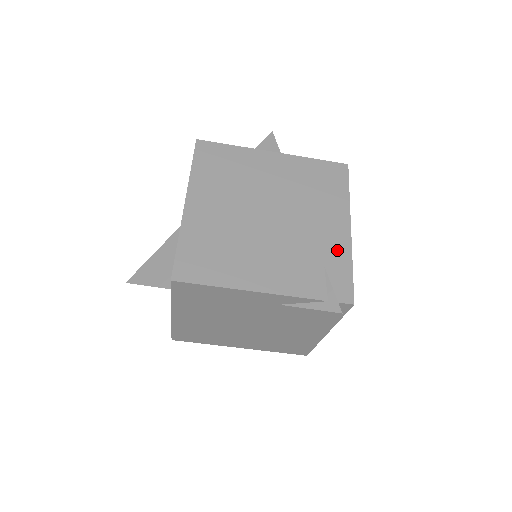
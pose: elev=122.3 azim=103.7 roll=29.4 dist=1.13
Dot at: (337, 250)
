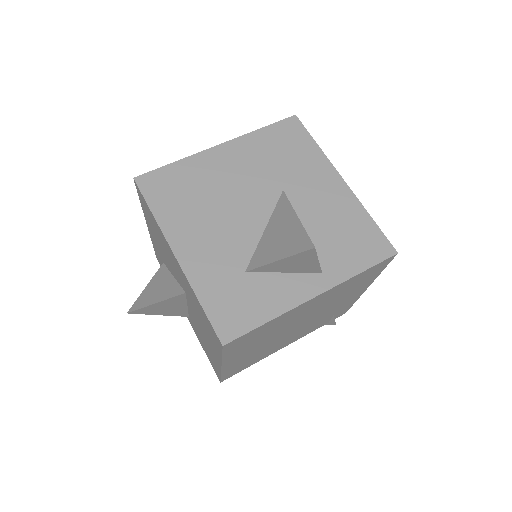
Dot at: (348, 304)
